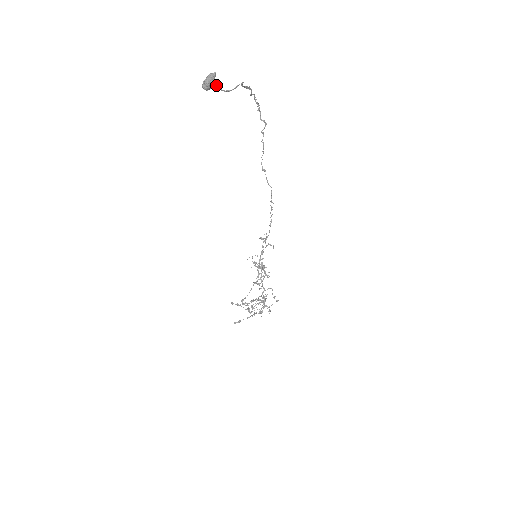
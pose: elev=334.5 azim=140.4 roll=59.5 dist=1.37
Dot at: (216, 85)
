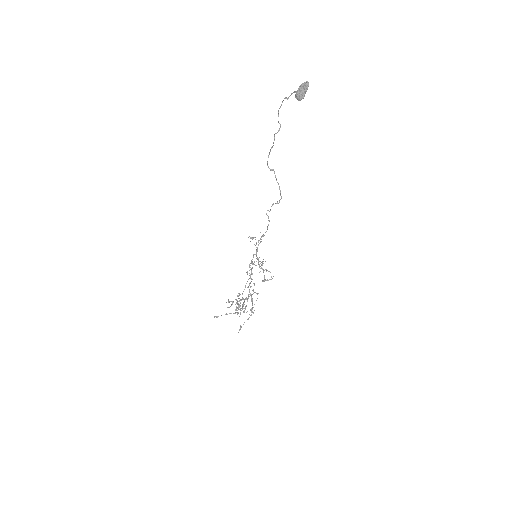
Dot at: occluded
